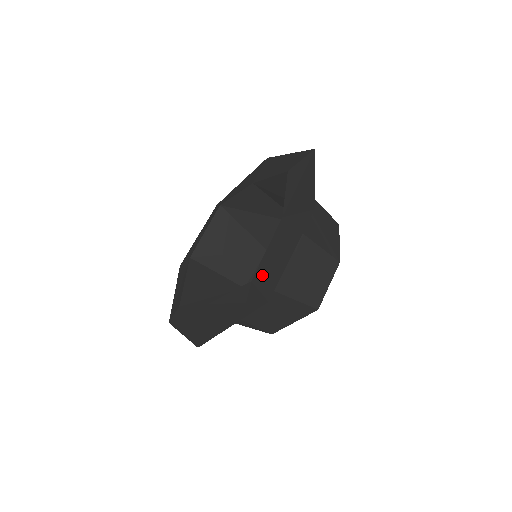
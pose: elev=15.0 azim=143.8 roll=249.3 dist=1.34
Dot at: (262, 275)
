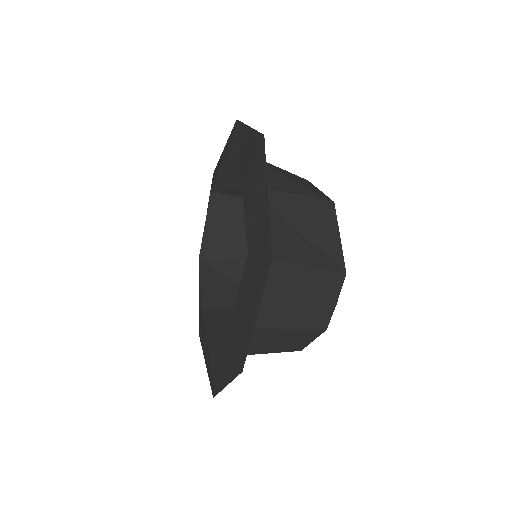
Dot at: (213, 366)
